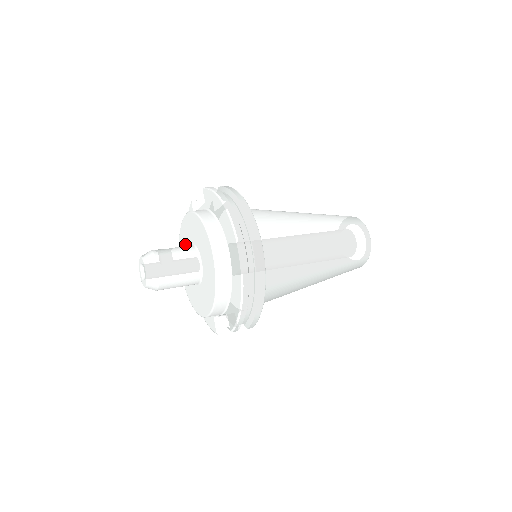
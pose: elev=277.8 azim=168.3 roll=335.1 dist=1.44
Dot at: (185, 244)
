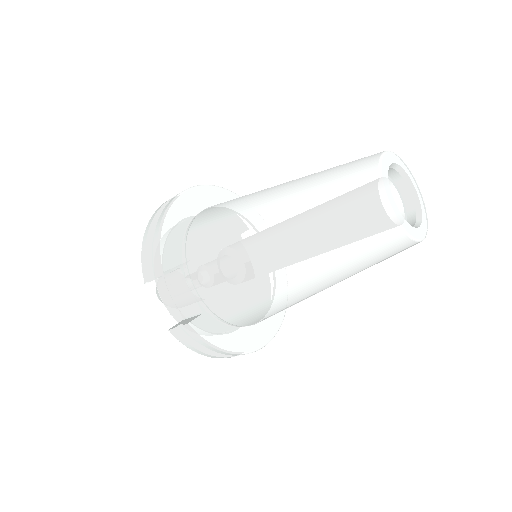
Dot at: occluded
